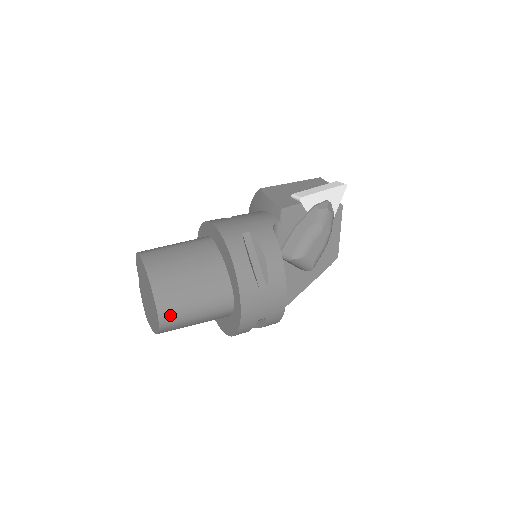
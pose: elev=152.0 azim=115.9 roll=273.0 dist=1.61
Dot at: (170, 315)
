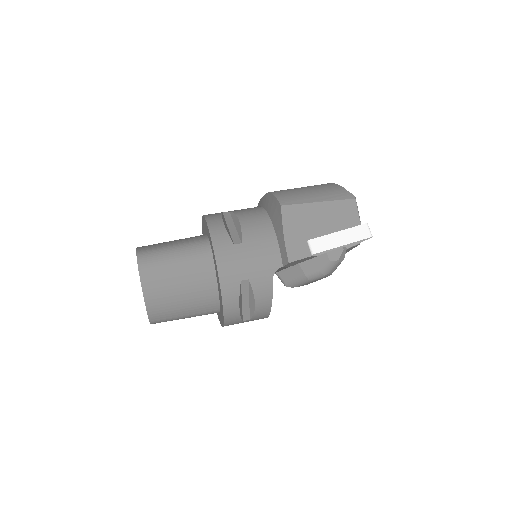
Dot at: occluded
